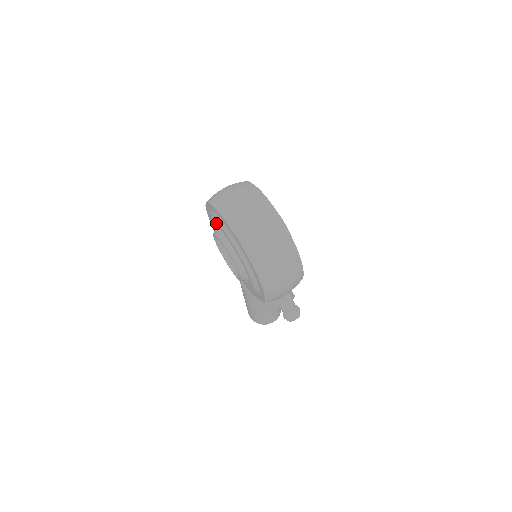
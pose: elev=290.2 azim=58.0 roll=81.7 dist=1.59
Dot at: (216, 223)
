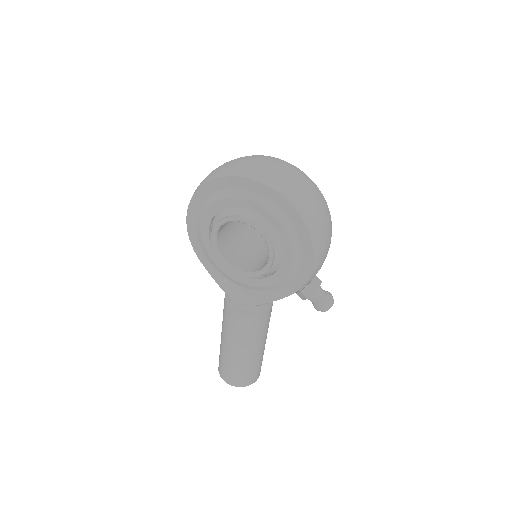
Dot at: (223, 203)
